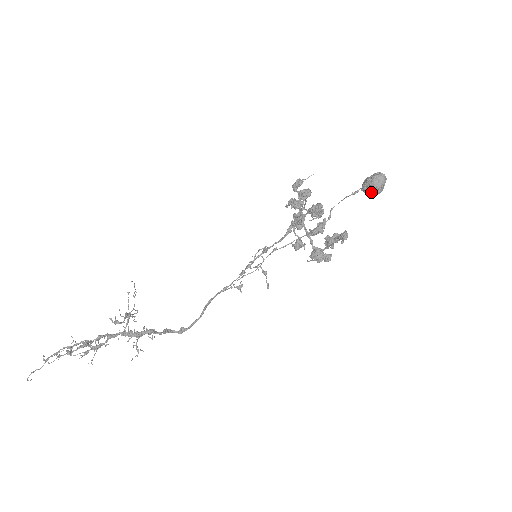
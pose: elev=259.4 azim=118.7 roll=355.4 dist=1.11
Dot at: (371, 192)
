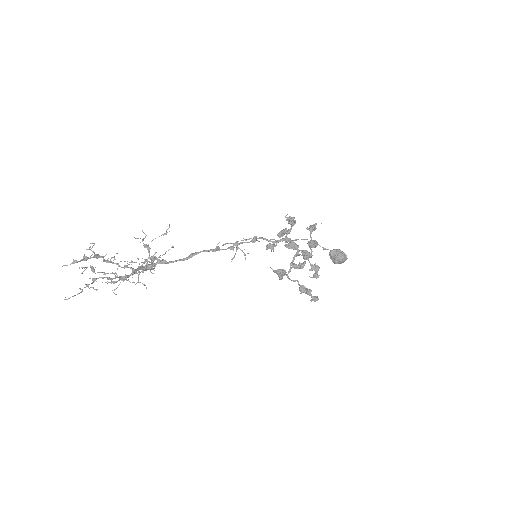
Dot at: (333, 260)
